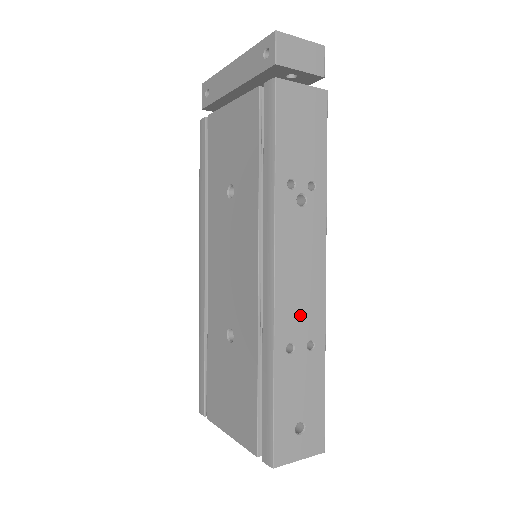
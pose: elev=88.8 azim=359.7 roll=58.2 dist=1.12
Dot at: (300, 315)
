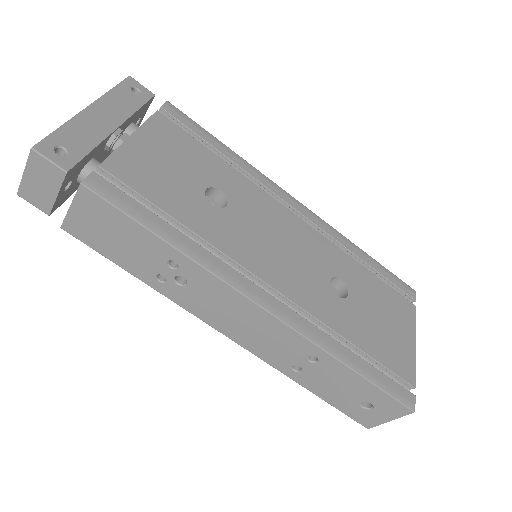
Dot at: (278, 347)
